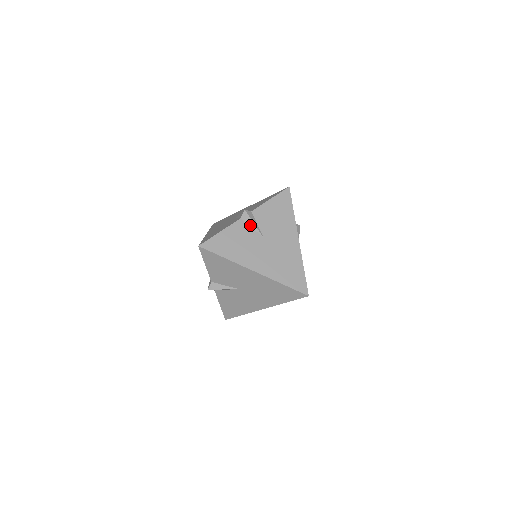
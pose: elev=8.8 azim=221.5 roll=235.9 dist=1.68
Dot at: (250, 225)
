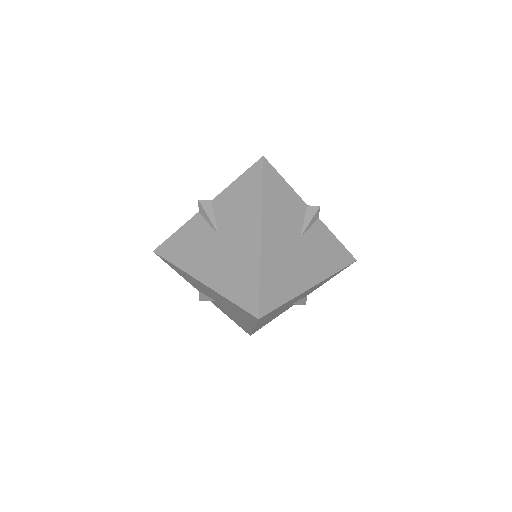
Dot at: (206, 219)
